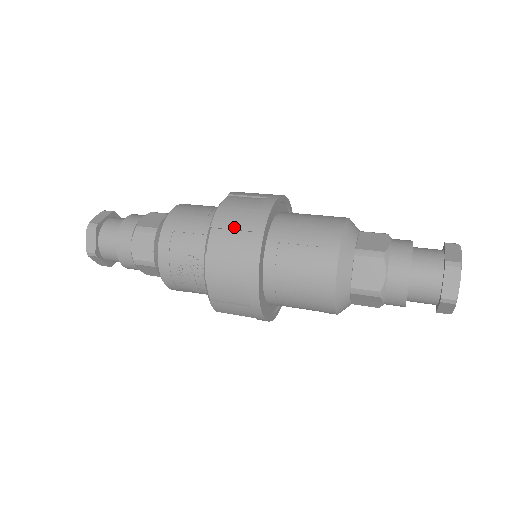
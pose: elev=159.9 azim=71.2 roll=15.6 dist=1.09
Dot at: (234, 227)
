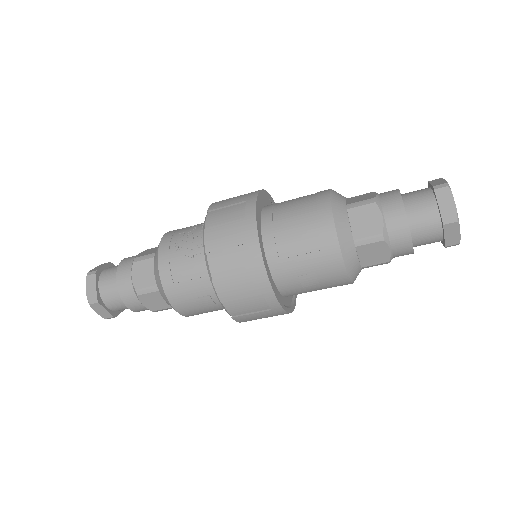
Dot at: occluded
